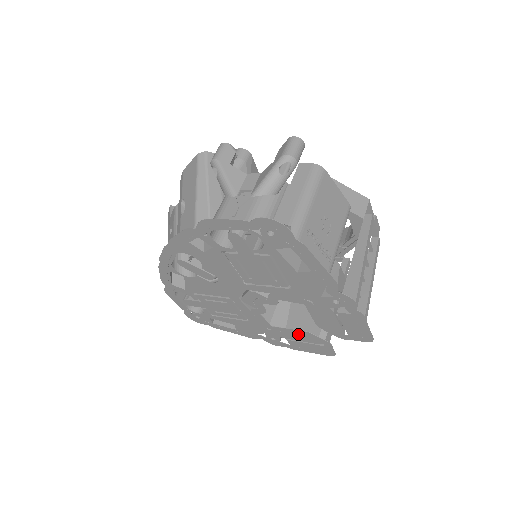
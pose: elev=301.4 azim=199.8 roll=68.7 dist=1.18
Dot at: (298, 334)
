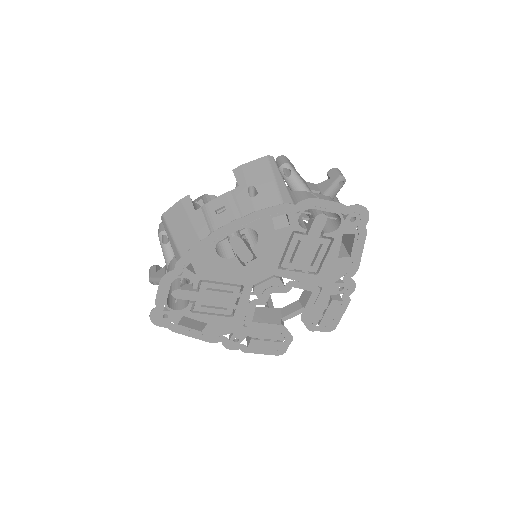
Dot at: (271, 330)
